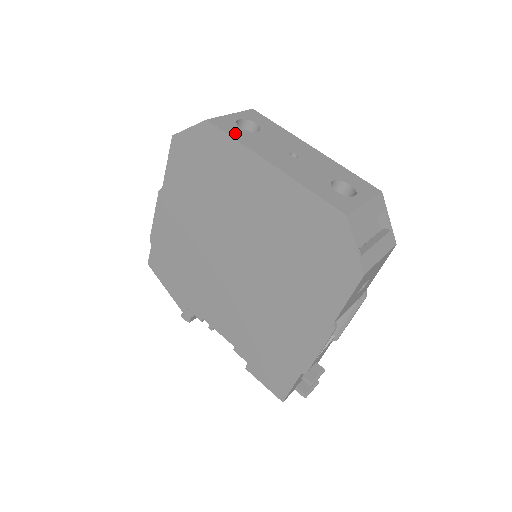
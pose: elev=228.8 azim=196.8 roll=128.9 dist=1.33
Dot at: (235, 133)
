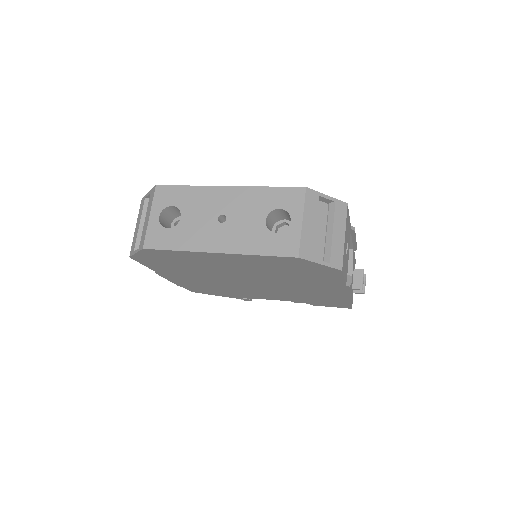
Dot at: (170, 242)
